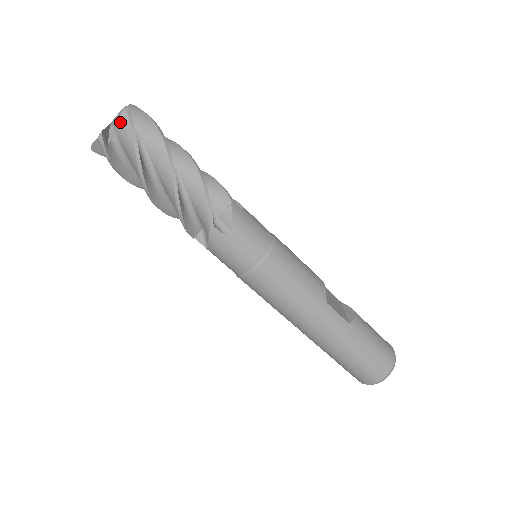
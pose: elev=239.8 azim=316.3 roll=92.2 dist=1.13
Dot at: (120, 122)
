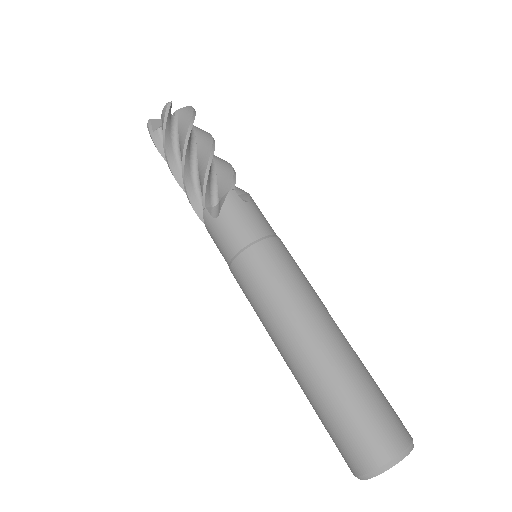
Dot at: (186, 108)
